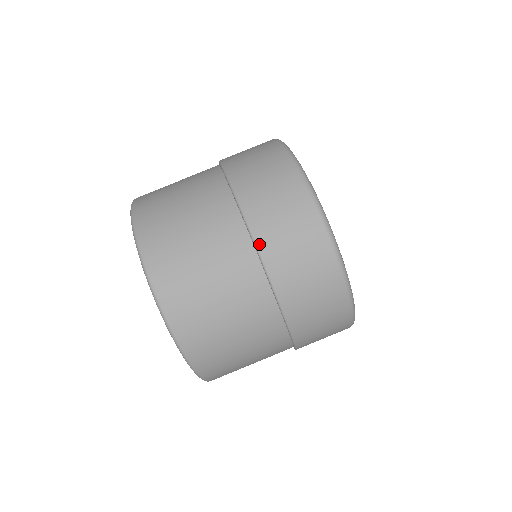
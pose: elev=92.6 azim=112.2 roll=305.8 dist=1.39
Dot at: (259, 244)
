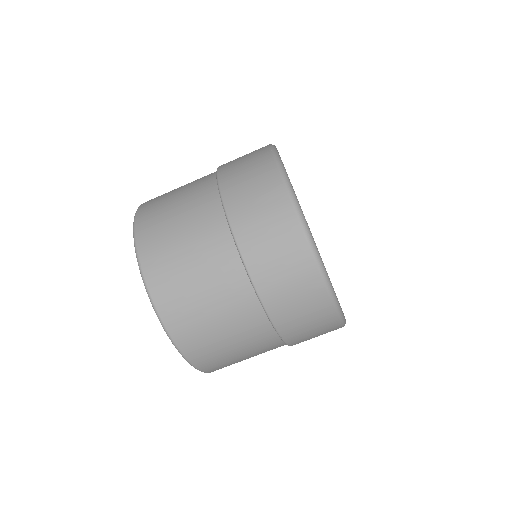
Dot at: (276, 323)
